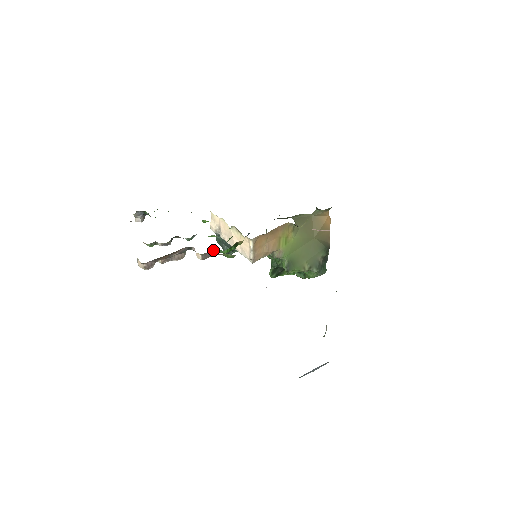
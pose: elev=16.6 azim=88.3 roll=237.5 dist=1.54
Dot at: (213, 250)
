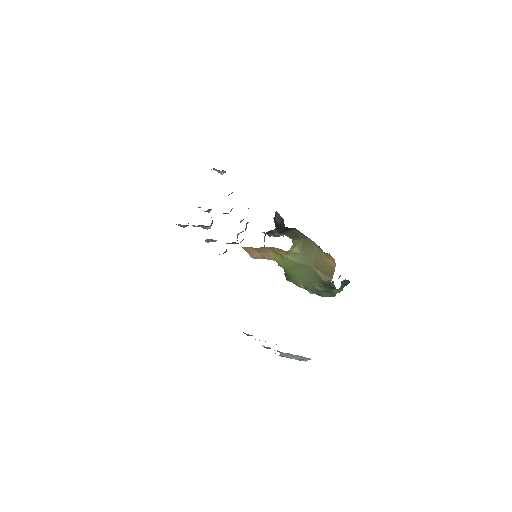
Dot at: (213, 240)
